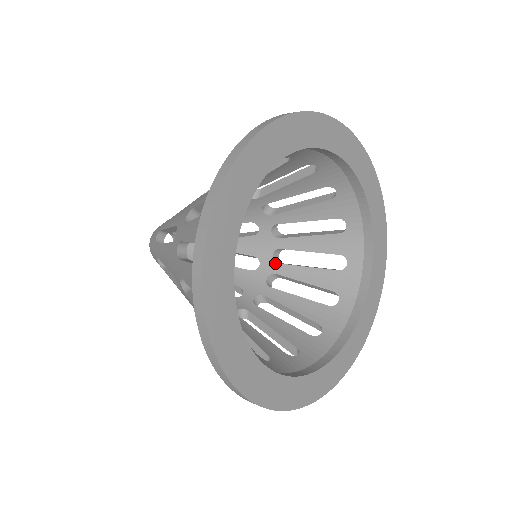
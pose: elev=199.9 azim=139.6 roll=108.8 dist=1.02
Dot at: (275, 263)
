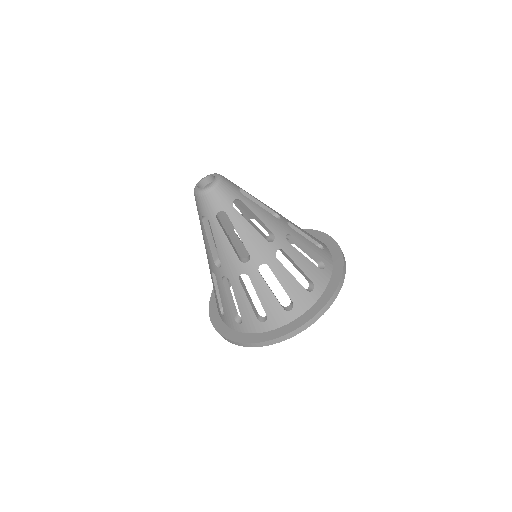
Dot at: occluded
